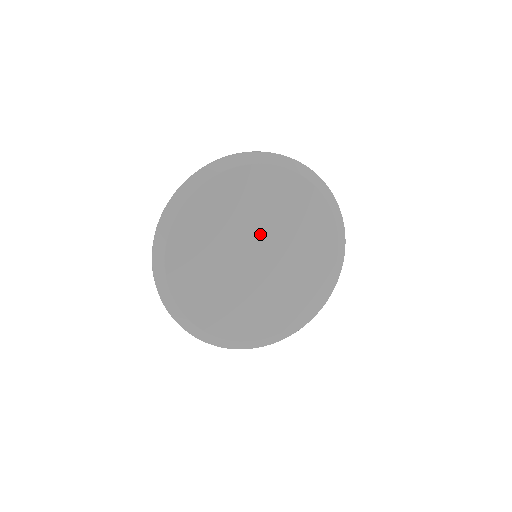
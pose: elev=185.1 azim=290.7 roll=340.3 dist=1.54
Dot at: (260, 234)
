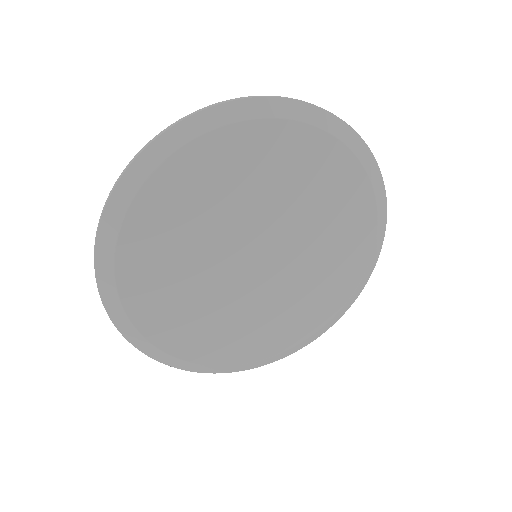
Dot at: (288, 241)
